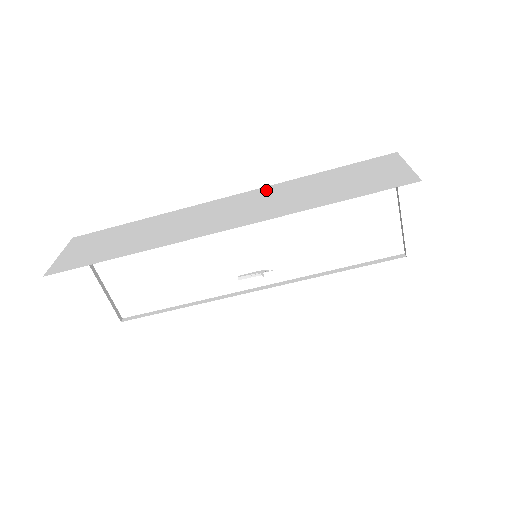
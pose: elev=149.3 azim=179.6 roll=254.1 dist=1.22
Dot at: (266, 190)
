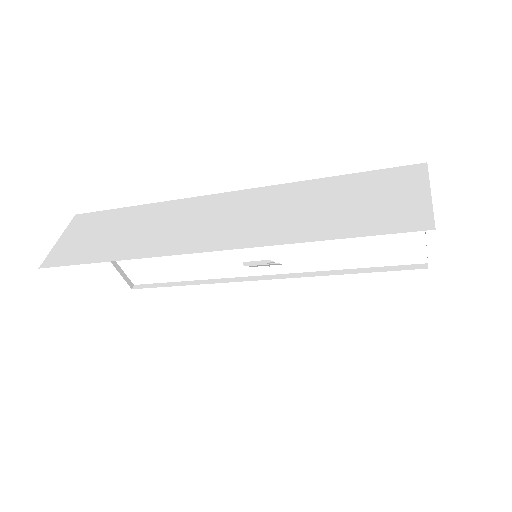
Dot at: (267, 193)
